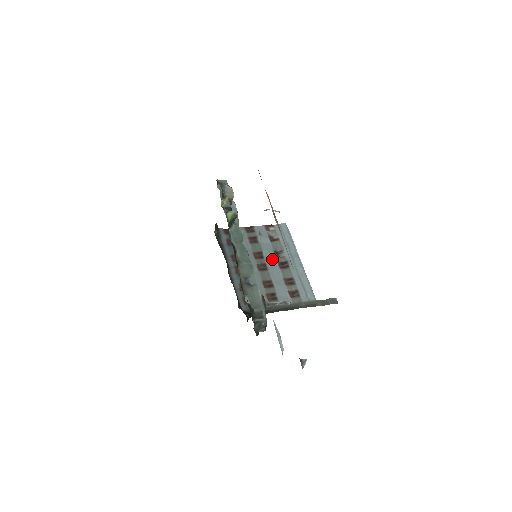
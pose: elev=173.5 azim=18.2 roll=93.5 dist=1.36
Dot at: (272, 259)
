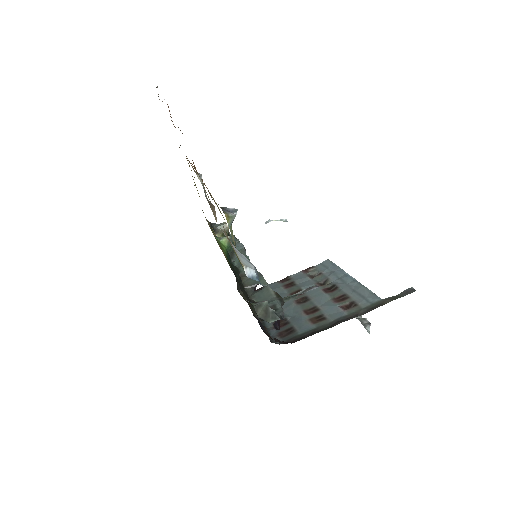
Dot at: (314, 290)
